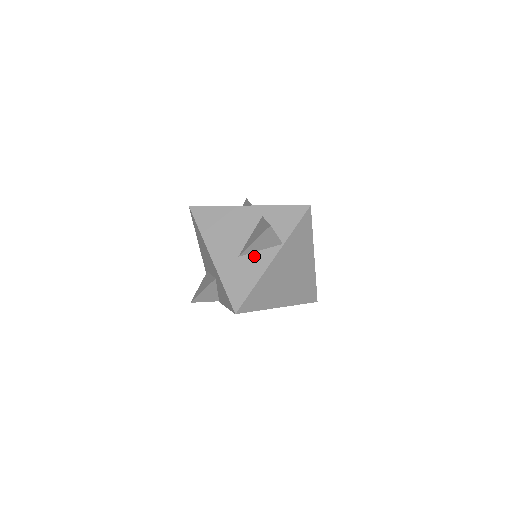
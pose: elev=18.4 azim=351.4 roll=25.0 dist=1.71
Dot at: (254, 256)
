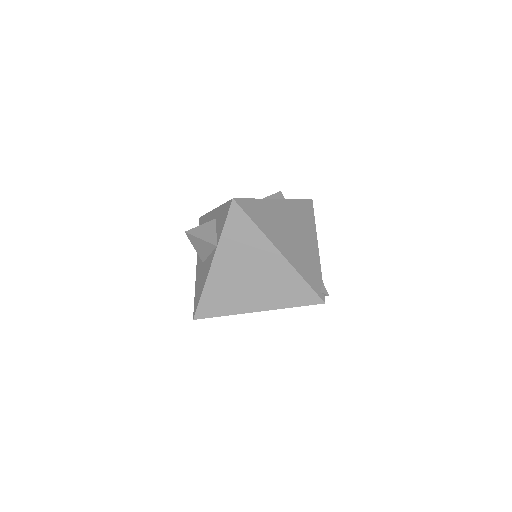
Dot at: (207, 261)
